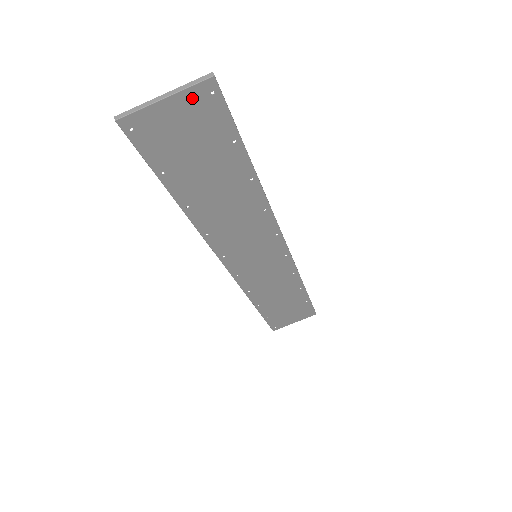
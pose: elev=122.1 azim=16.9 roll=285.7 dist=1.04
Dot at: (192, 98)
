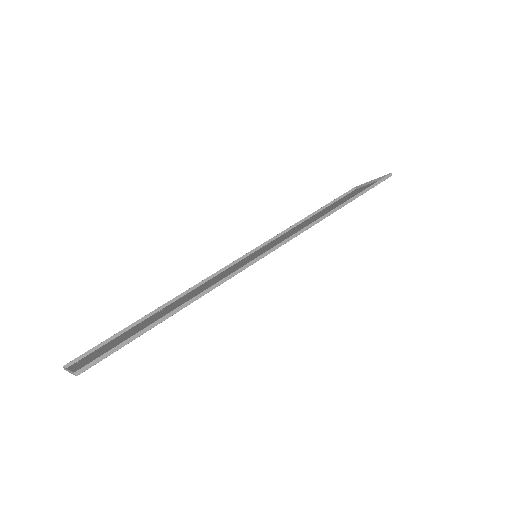
Dot at: occluded
